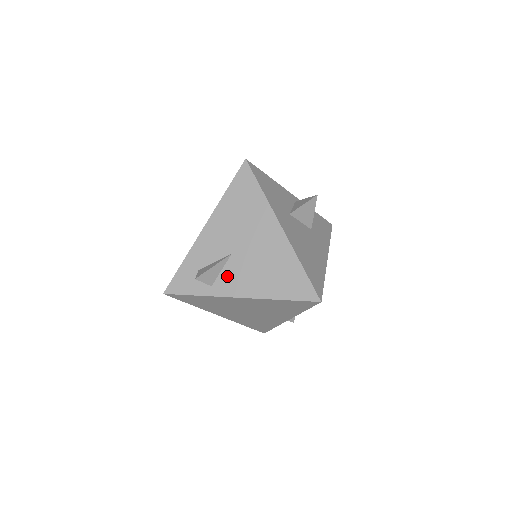
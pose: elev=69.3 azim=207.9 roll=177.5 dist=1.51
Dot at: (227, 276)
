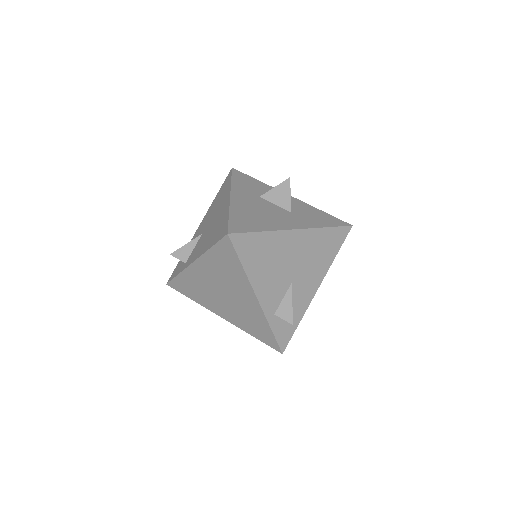
Dot at: (194, 251)
